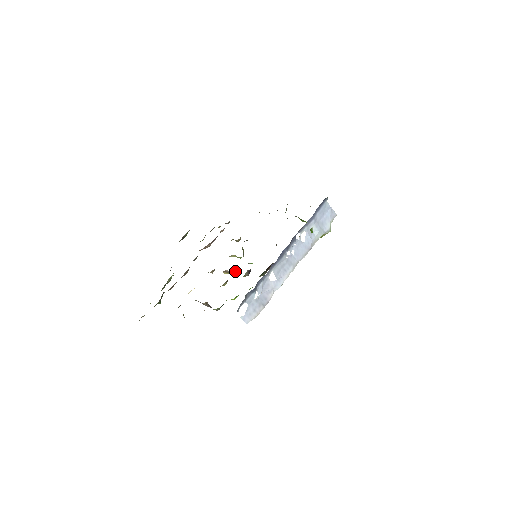
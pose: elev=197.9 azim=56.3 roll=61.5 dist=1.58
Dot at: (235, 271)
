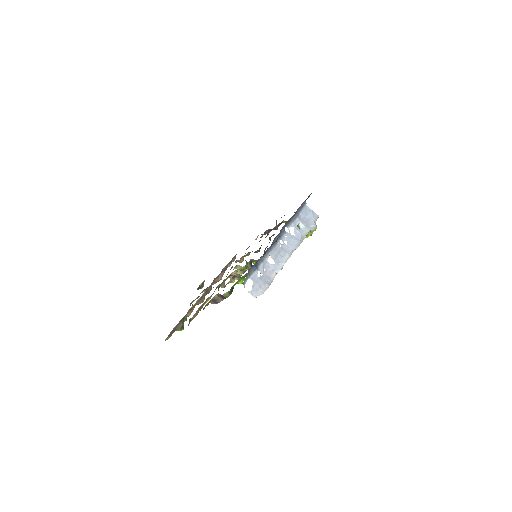
Dot at: occluded
